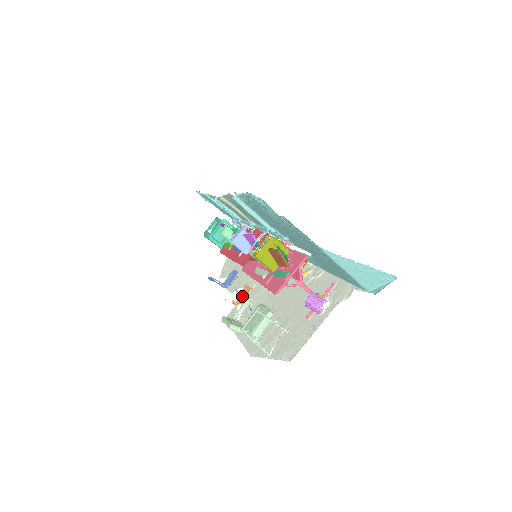
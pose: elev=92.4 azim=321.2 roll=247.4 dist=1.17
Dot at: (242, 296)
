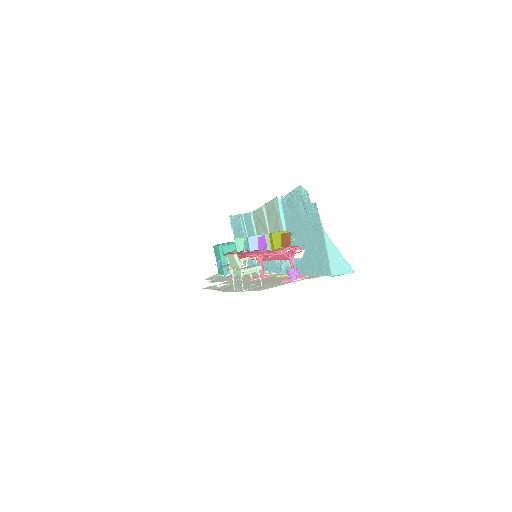
Dot at: occluded
